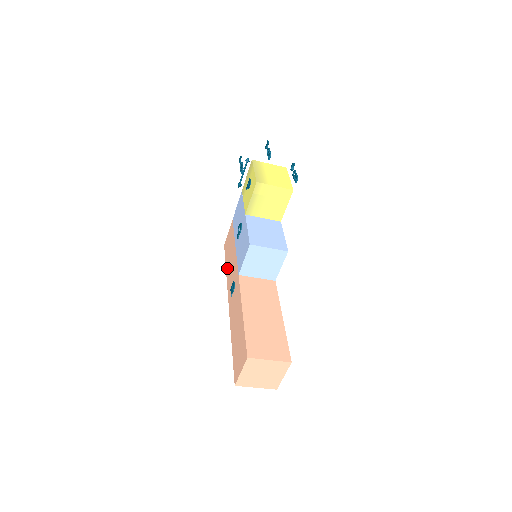
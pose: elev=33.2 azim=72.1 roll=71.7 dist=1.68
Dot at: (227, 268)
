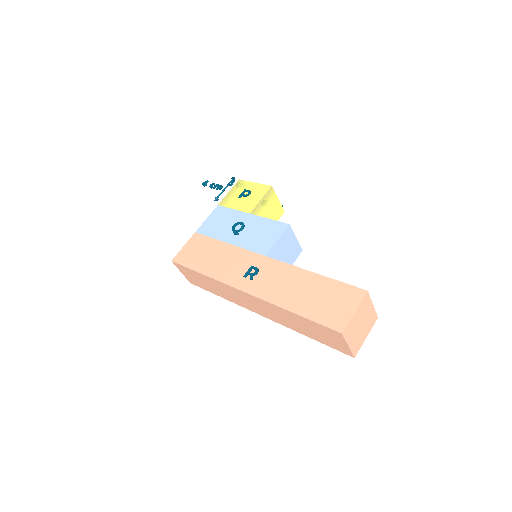
Dot at: (207, 269)
